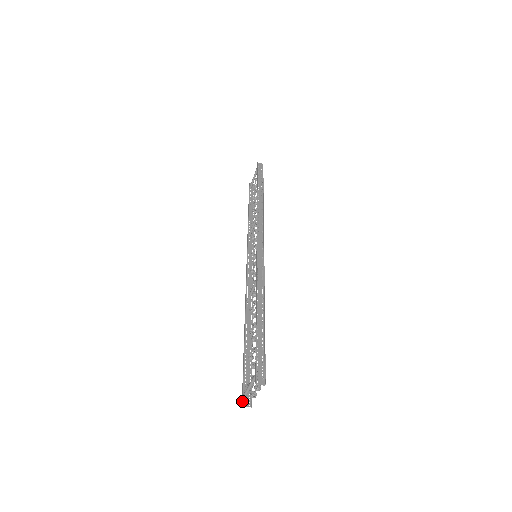
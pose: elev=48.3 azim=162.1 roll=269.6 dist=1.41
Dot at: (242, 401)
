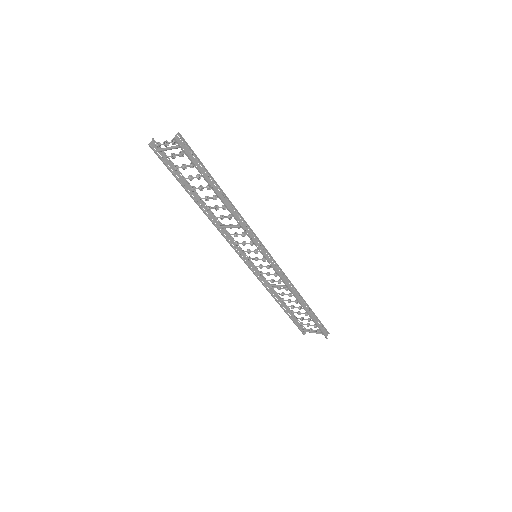
Dot at: (303, 334)
